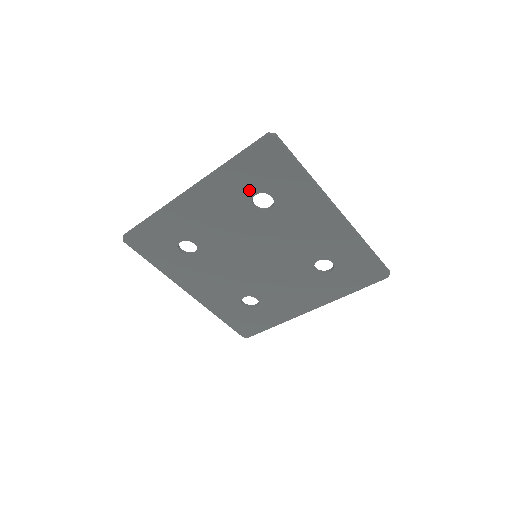
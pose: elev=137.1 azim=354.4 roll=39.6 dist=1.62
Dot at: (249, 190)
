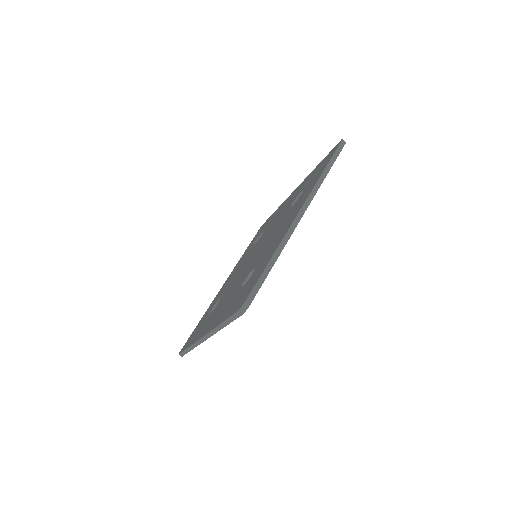
Dot at: occluded
